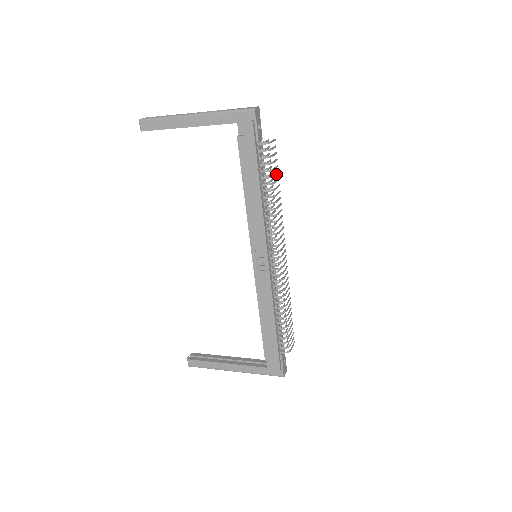
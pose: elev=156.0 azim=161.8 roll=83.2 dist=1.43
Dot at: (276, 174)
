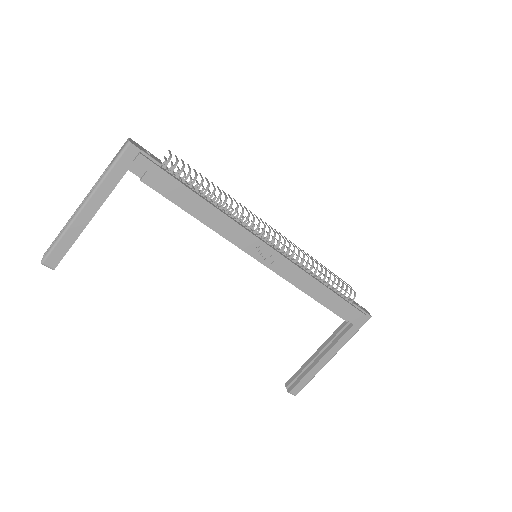
Dot at: (201, 176)
